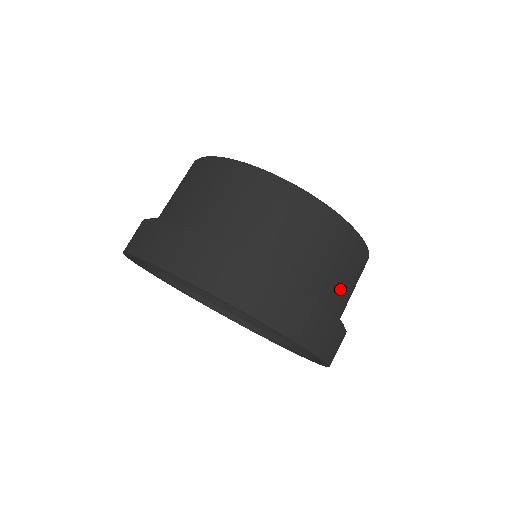
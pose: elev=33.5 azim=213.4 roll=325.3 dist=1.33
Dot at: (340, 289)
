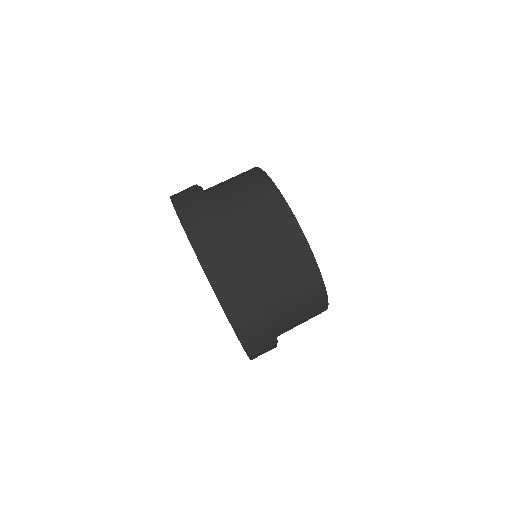
Dot at: occluded
